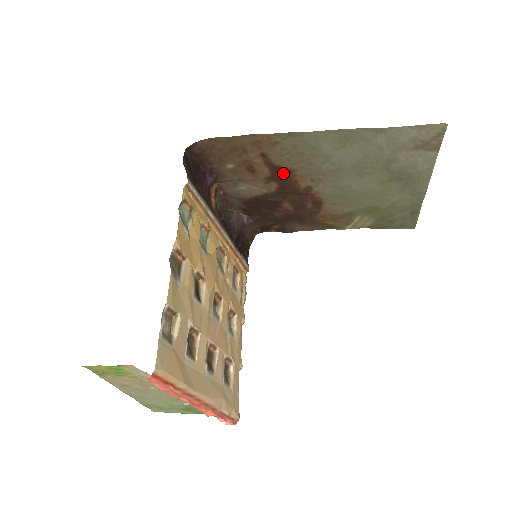
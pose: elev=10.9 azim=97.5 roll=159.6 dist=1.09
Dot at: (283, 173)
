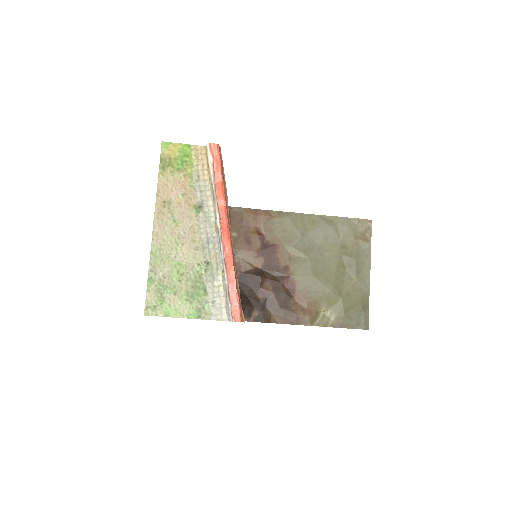
Dot at: (270, 248)
